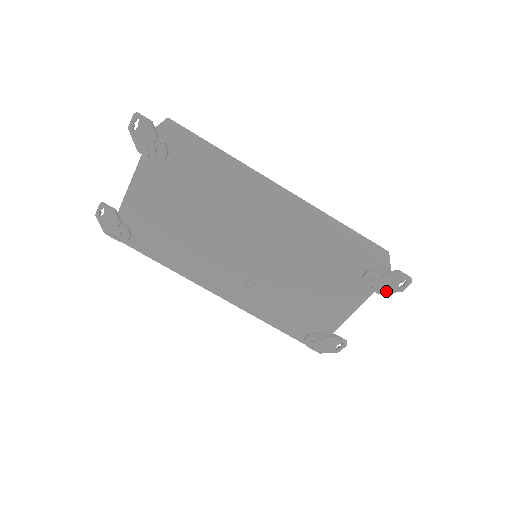
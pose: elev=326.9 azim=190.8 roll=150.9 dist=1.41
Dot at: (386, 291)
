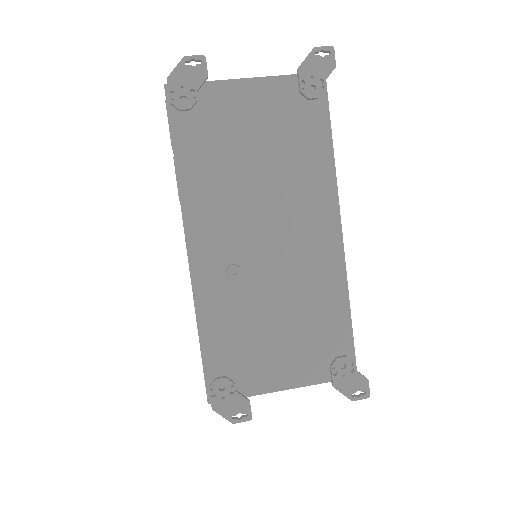
Dot at: (342, 389)
